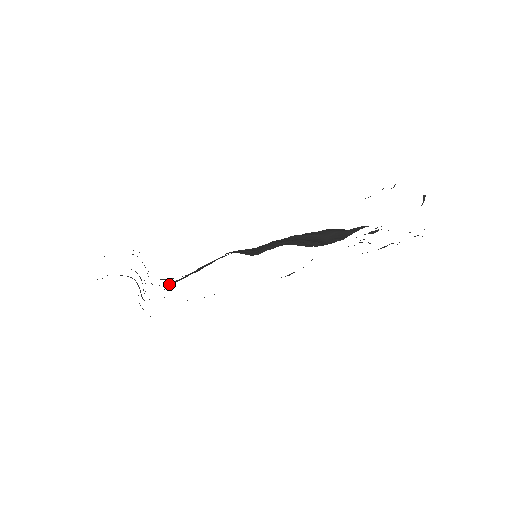
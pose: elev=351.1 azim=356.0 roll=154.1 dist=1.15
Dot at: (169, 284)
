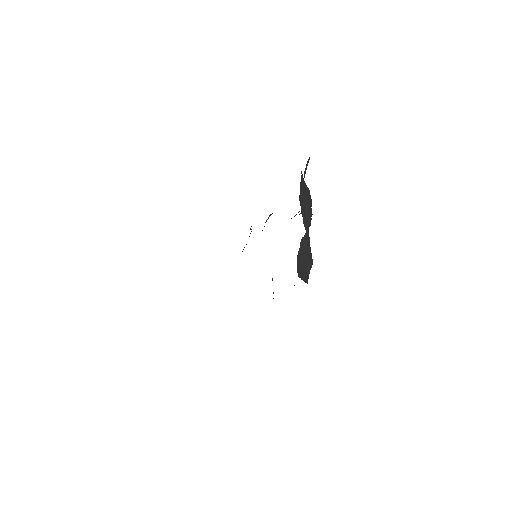
Dot at: occluded
